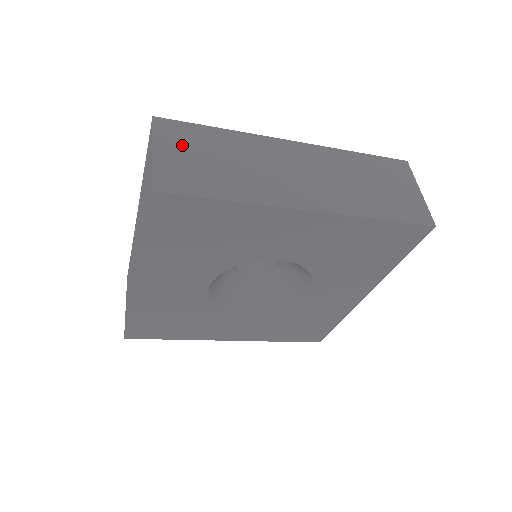
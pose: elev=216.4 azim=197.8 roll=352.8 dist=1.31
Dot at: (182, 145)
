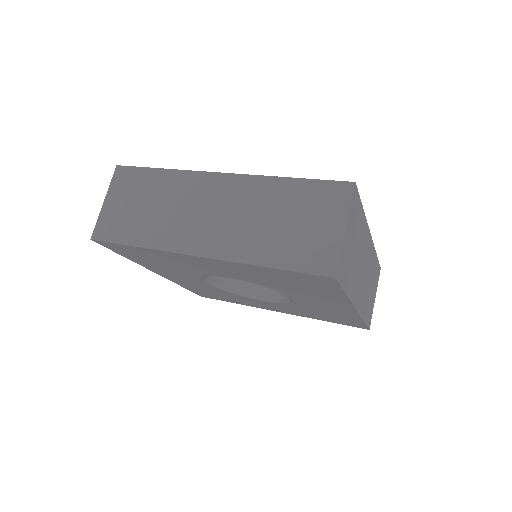
Dot at: (126, 193)
